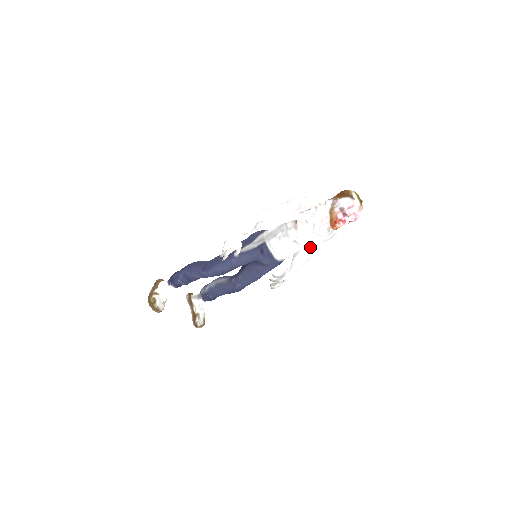
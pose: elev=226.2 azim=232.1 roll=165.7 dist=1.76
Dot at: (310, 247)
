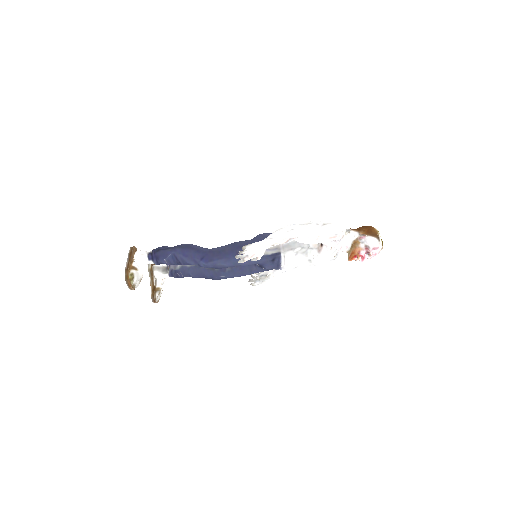
Dot at: occluded
